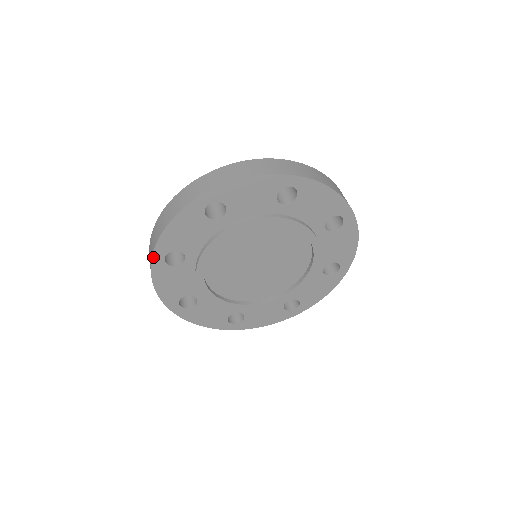
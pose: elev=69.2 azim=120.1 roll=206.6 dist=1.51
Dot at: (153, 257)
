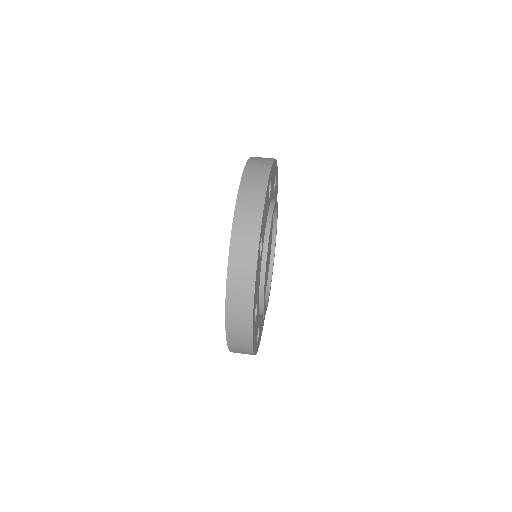
Dot at: occluded
